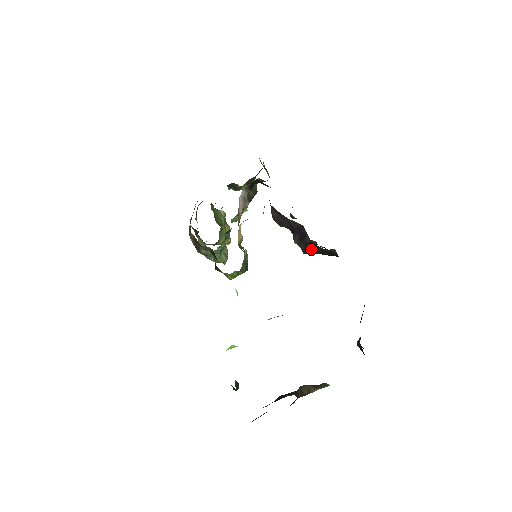
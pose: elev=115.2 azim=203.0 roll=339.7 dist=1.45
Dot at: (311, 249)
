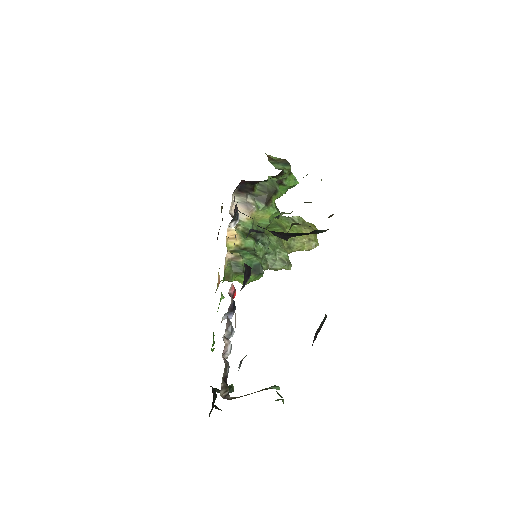
Dot at: (275, 234)
